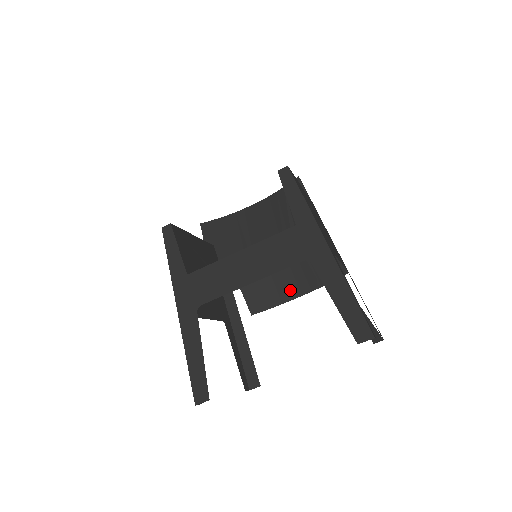
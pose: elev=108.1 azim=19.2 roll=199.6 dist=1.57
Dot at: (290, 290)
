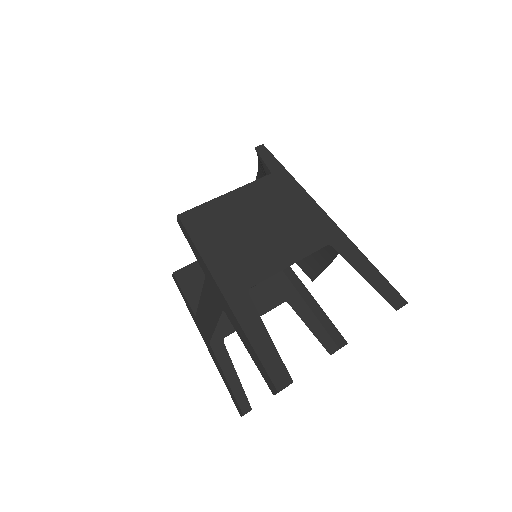
Dot at: (327, 251)
